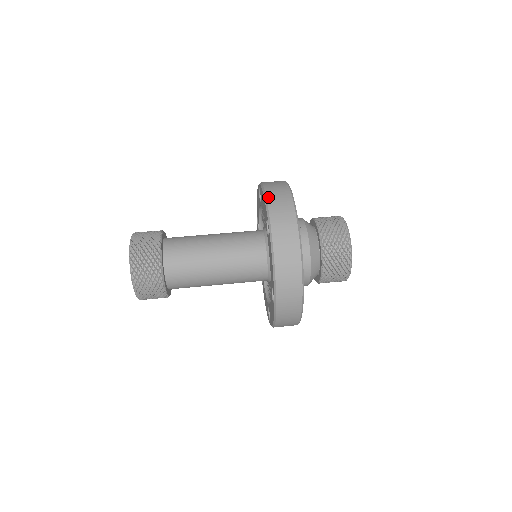
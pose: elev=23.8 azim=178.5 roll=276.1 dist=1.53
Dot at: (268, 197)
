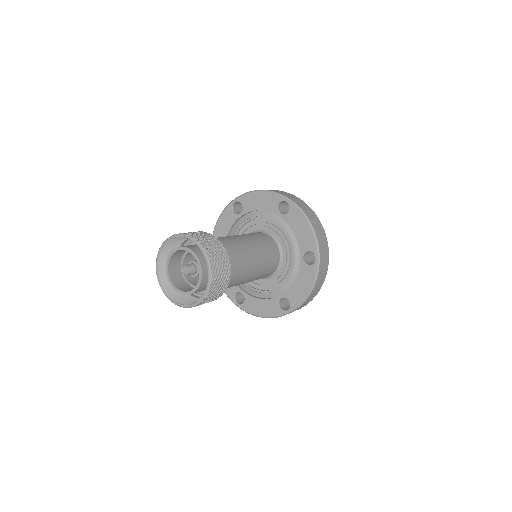
Dot at: (316, 233)
